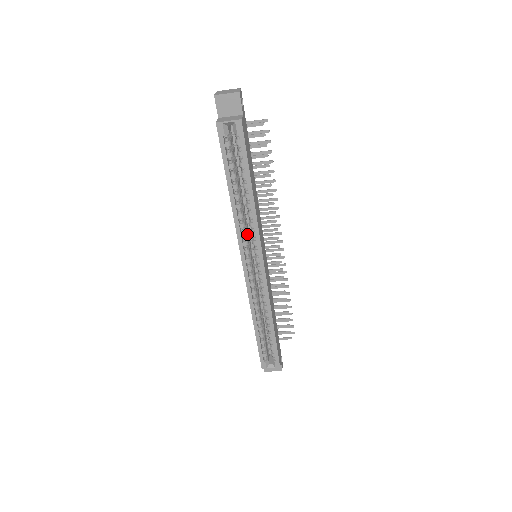
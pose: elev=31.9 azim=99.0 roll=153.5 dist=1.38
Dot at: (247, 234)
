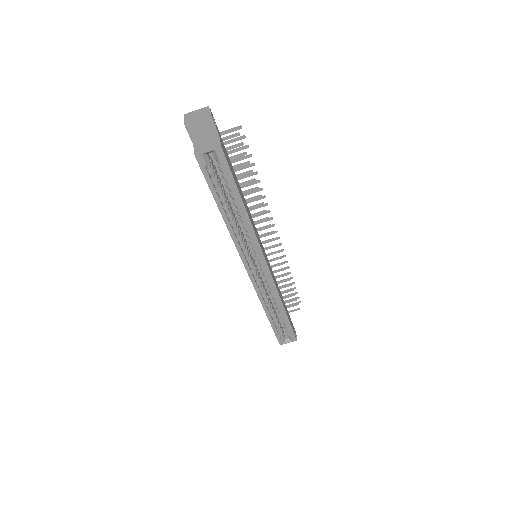
Dot at: (245, 242)
